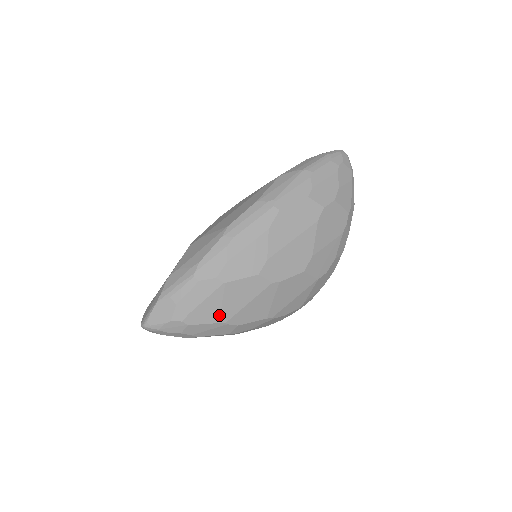
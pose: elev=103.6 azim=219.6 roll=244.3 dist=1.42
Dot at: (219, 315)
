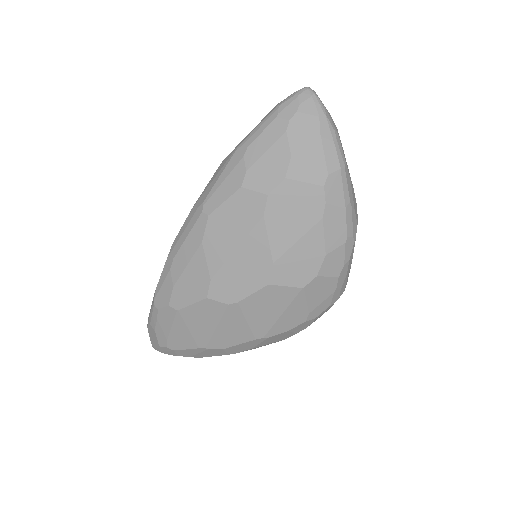
Dot at: (194, 341)
